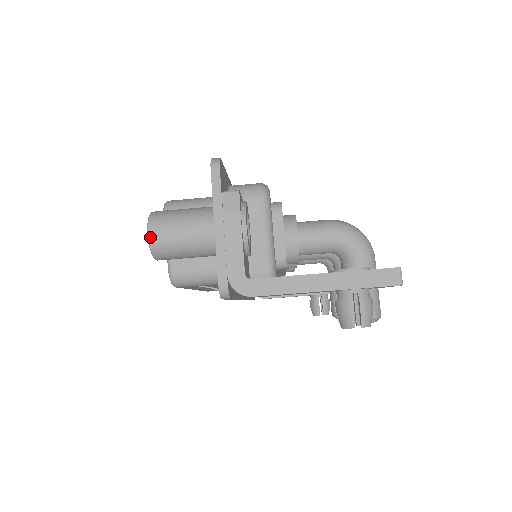
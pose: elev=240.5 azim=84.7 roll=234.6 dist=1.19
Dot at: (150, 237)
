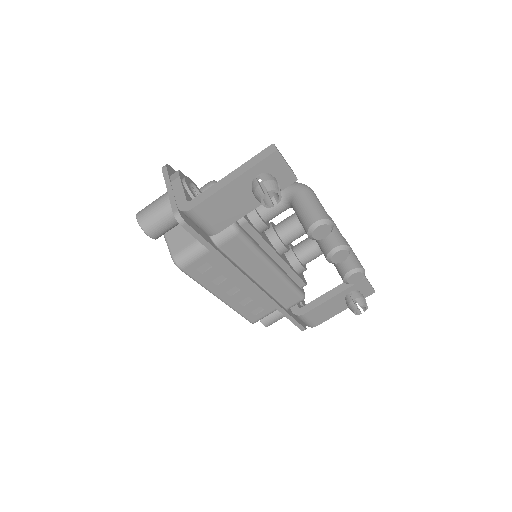
Dot at: (138, 219)
